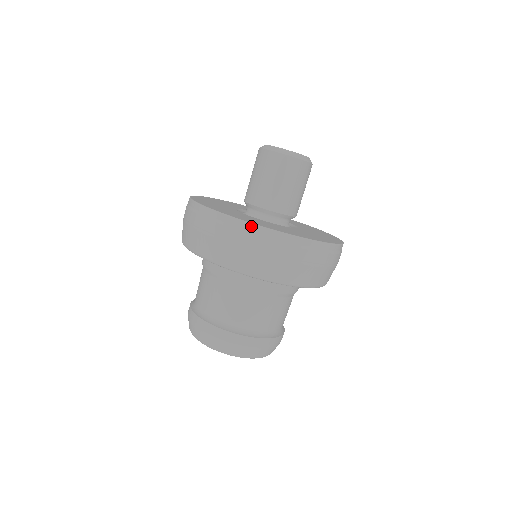
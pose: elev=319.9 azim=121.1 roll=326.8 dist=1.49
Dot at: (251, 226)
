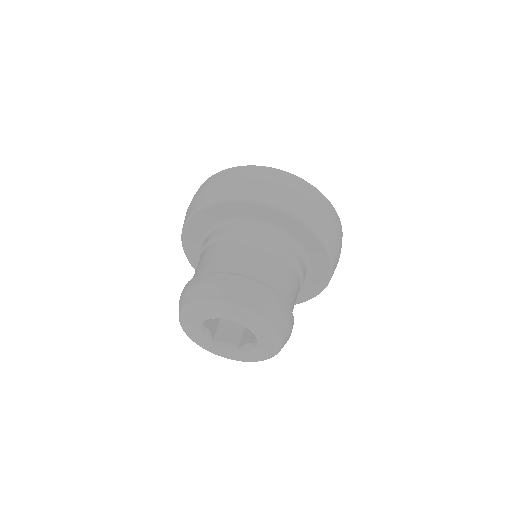
Dot at: (264, 167)
